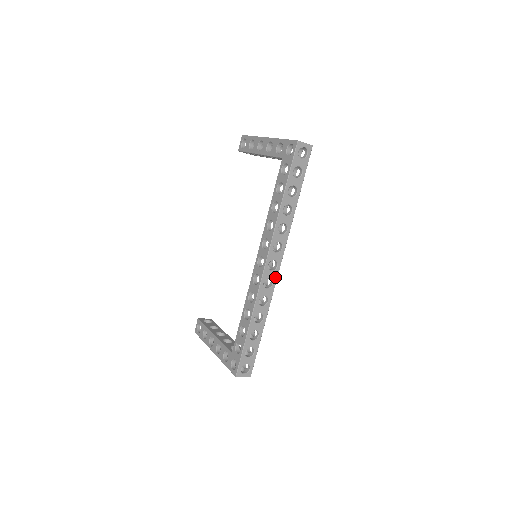
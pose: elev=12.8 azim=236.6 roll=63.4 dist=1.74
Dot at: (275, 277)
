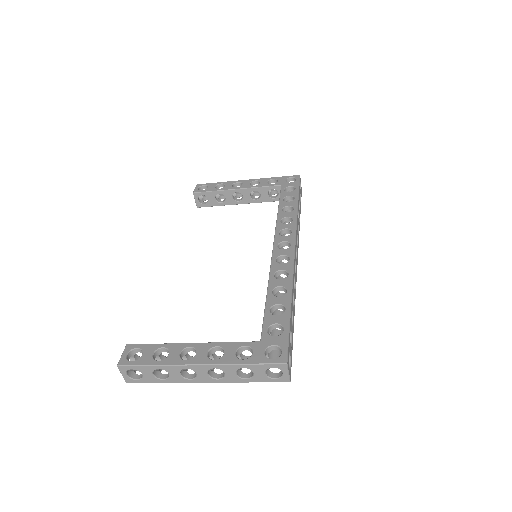
Dot at: (296, 268)
